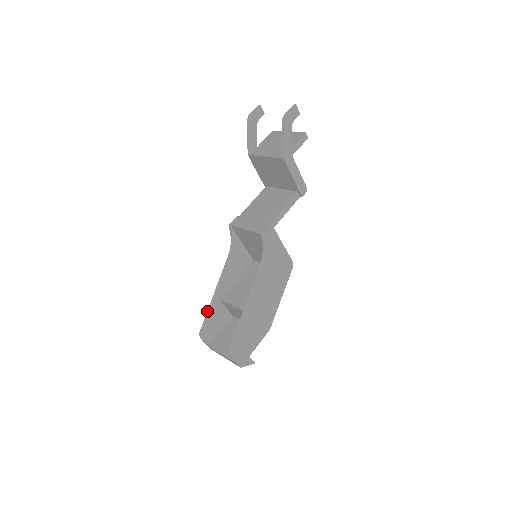
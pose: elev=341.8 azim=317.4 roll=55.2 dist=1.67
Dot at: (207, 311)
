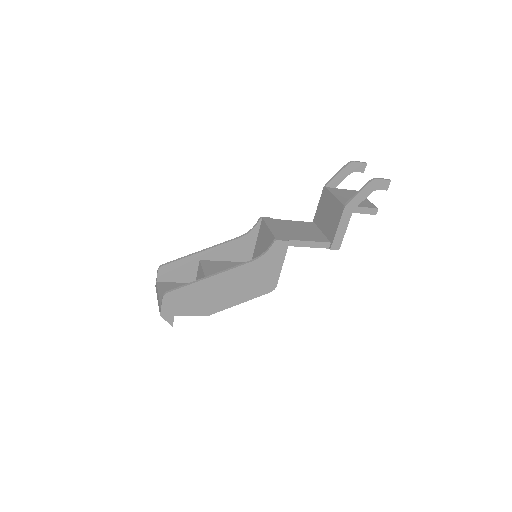
Dot at: (183, 257)
